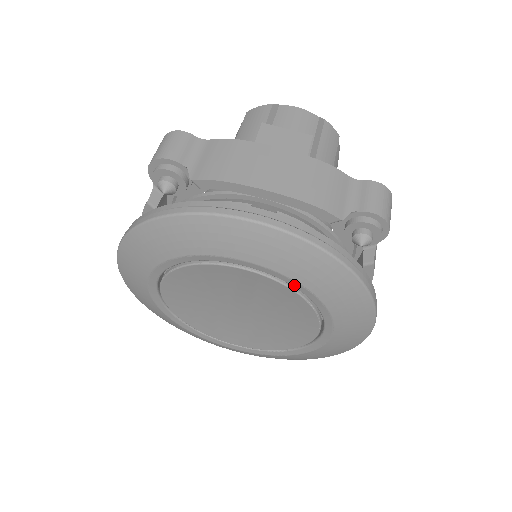
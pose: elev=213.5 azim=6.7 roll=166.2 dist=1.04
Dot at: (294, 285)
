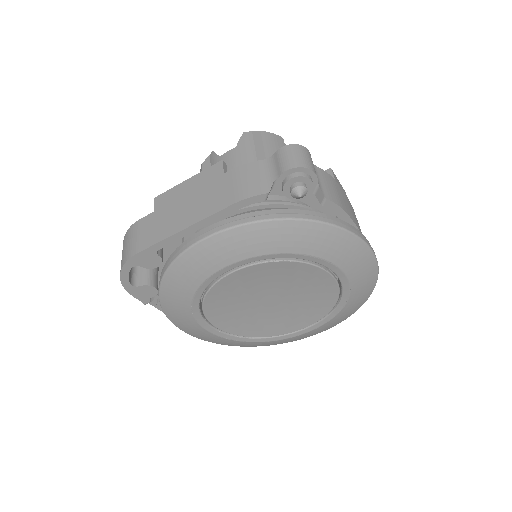
Dot at: (344, 295)
